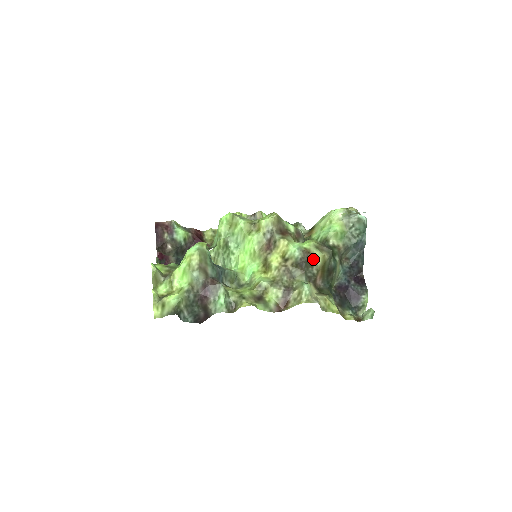
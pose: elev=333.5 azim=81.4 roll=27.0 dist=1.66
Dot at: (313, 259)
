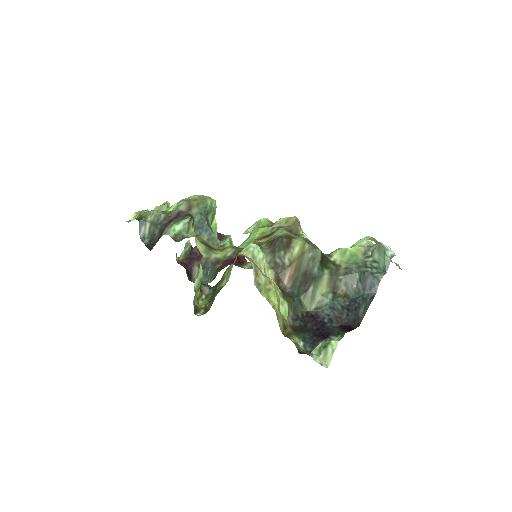
Dot at: (291, 243)
